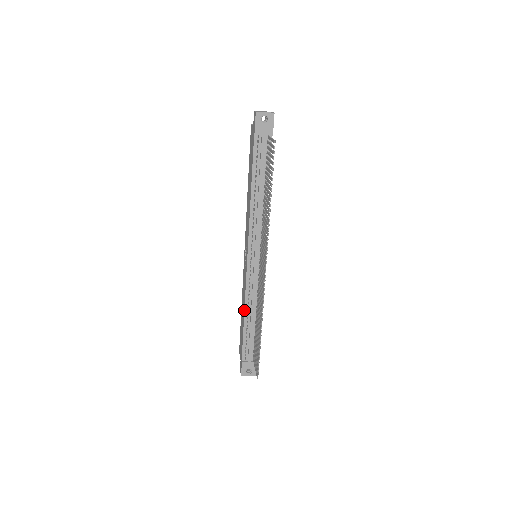
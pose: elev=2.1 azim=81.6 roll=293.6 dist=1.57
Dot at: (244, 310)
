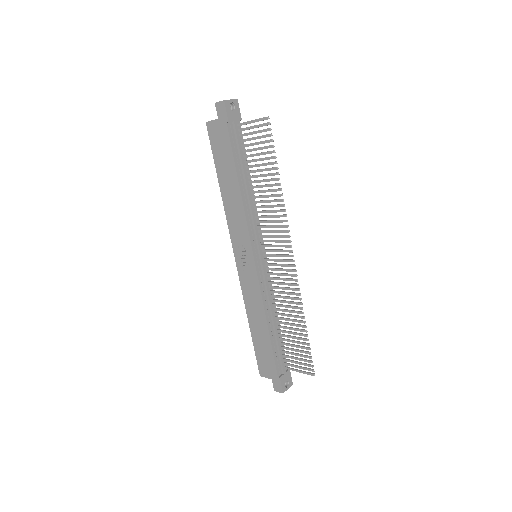
Dot at: (266, 318)
